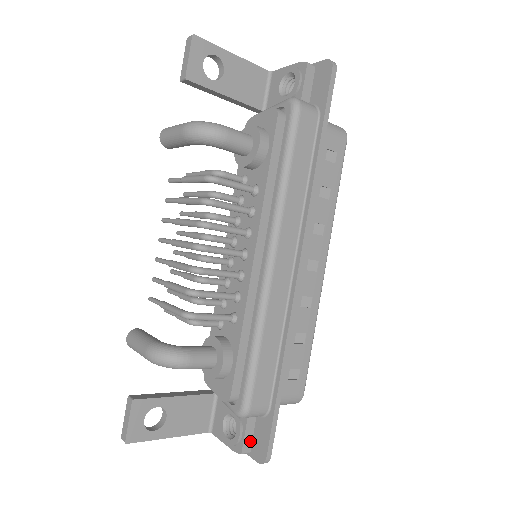
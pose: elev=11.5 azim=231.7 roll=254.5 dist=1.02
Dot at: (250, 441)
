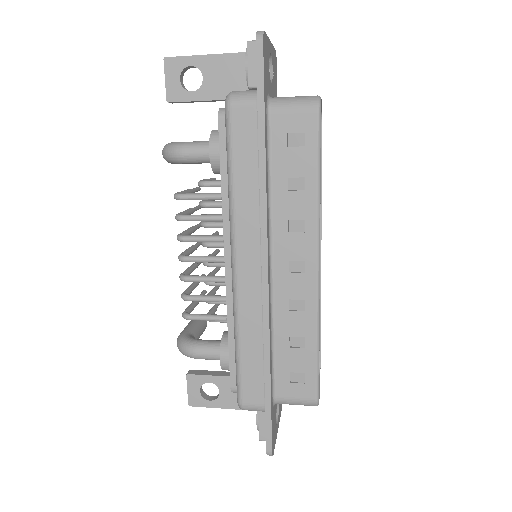
Dot at: occluded
